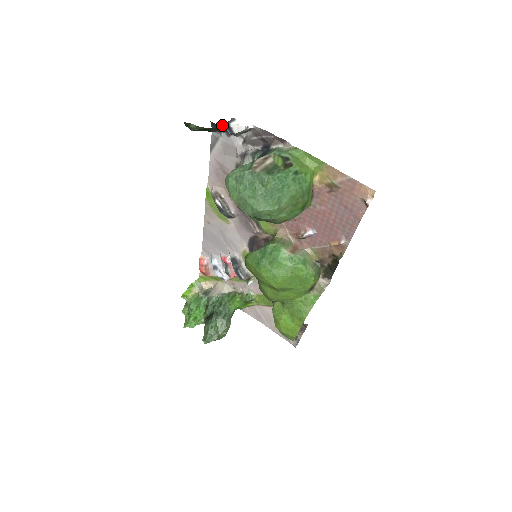
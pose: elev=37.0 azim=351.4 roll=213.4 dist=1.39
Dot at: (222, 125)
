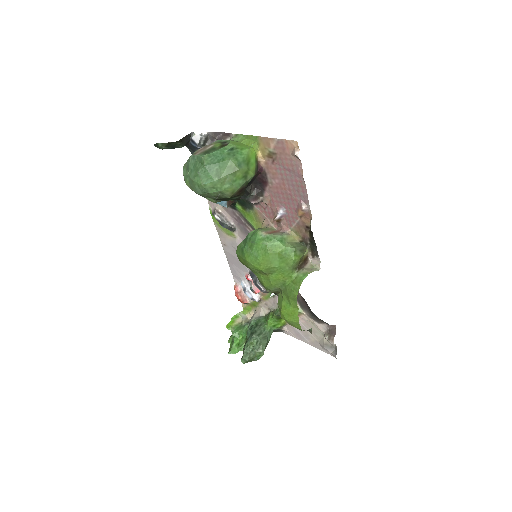
Dot at: (191, 143)
